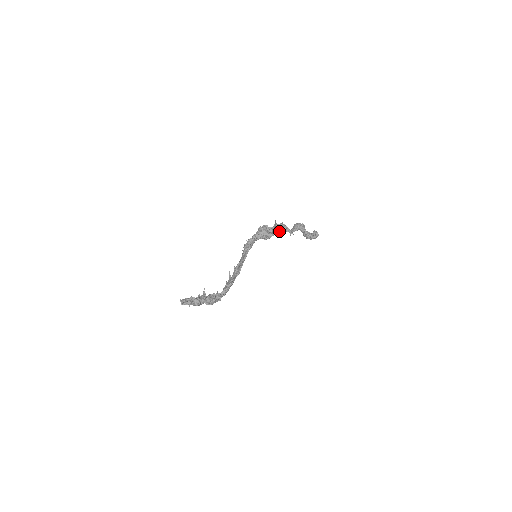
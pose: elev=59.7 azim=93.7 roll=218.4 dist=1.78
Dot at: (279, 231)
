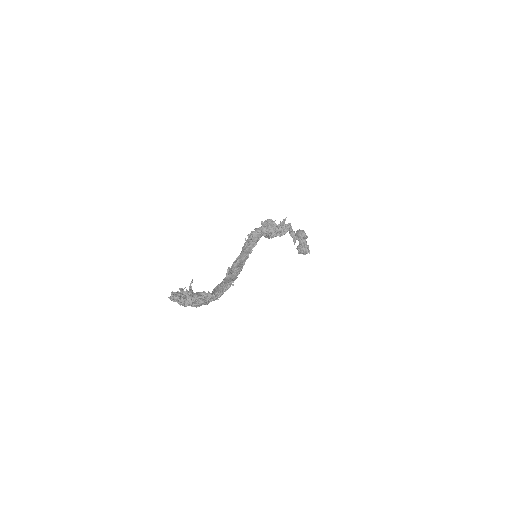
Dot at: occluded
